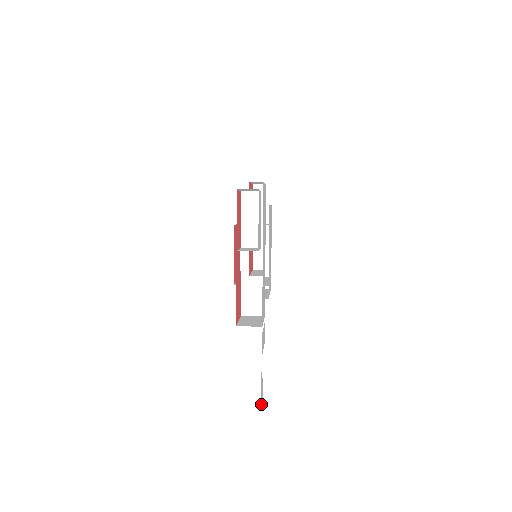
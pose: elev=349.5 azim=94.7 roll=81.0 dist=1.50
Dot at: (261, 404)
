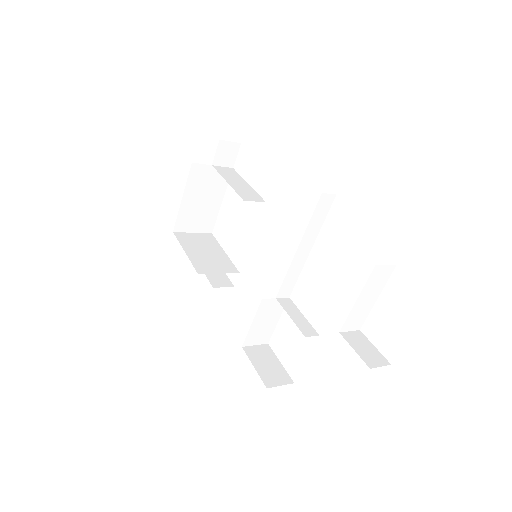
Dot at: occluded
